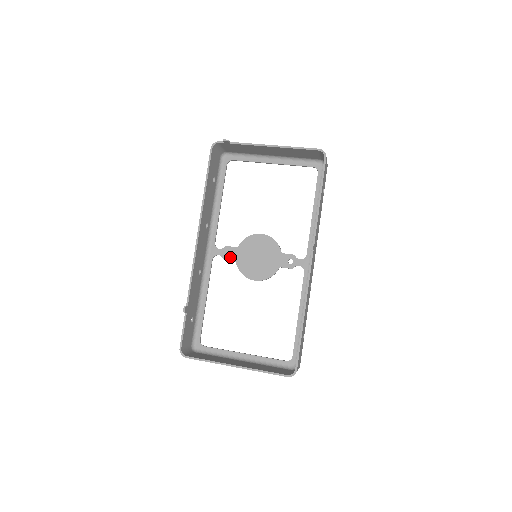
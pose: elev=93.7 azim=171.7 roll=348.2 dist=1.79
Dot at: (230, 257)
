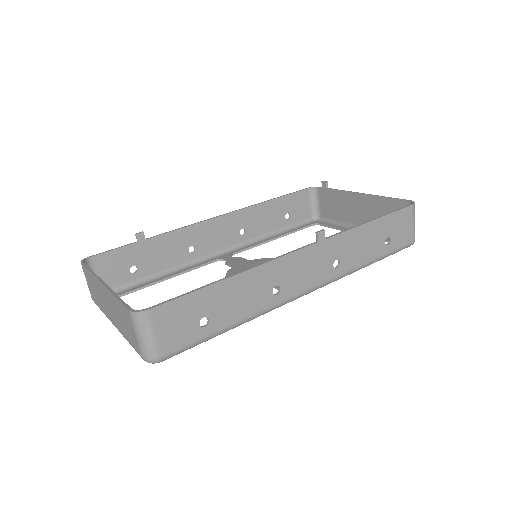
Dot at: (233, 263)
